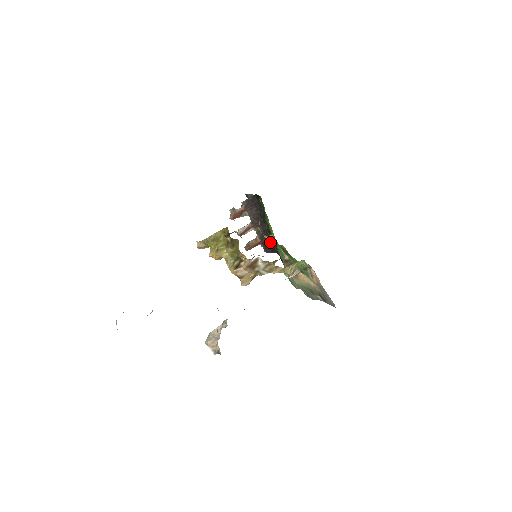
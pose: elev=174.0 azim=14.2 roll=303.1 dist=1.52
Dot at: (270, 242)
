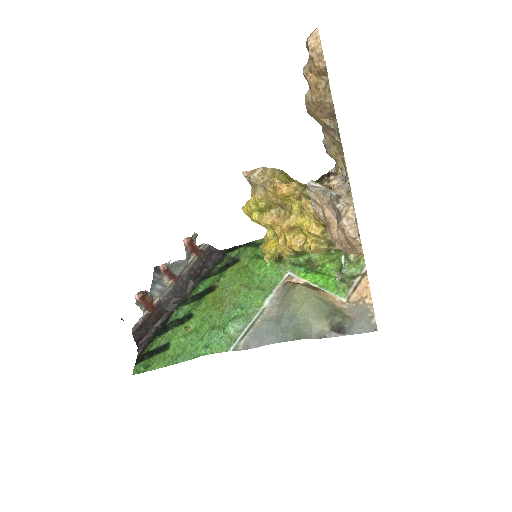
Dot at: (153, 324)
